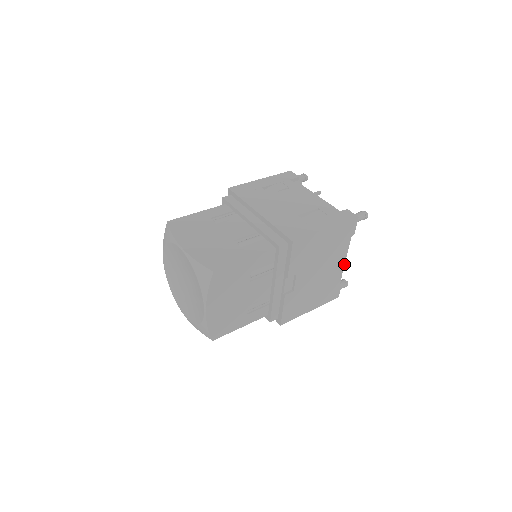
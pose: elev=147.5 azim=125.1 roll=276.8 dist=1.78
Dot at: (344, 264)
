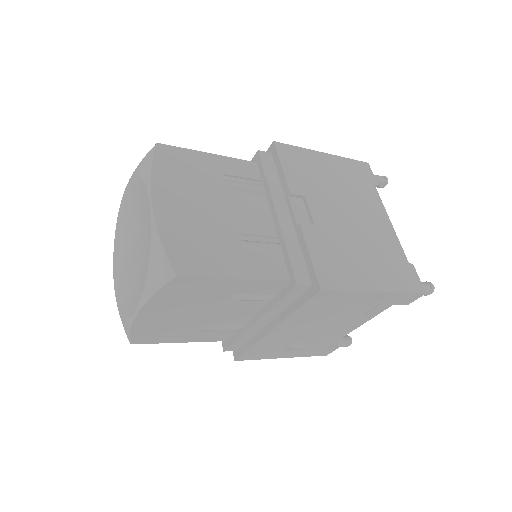
Dot at: (392, 228)
